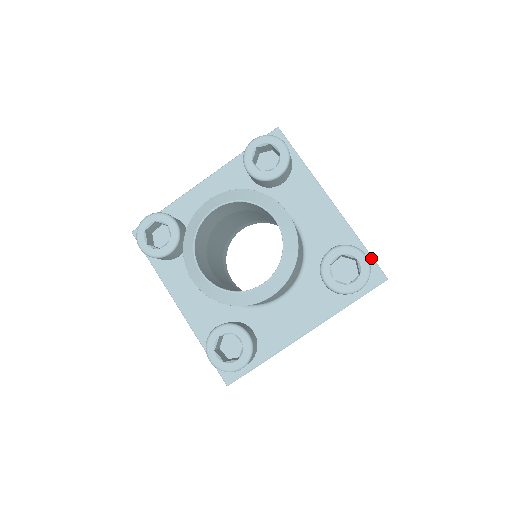
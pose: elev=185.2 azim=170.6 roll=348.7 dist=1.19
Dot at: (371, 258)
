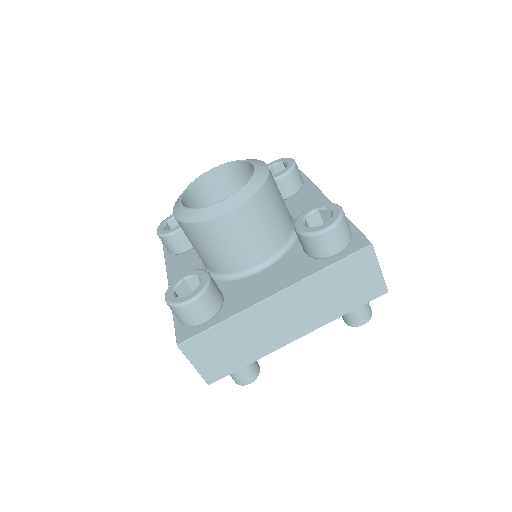
Dot at: (358, 231)
